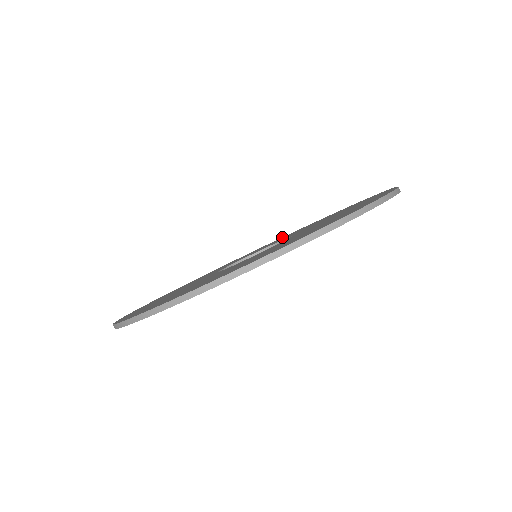
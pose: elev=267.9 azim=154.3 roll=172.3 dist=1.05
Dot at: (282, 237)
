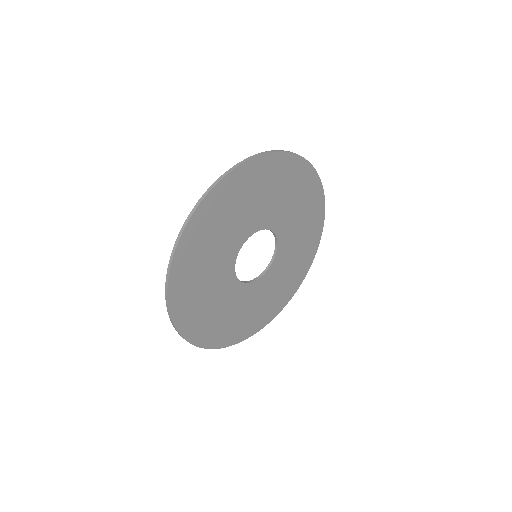
Dot at: occluded
